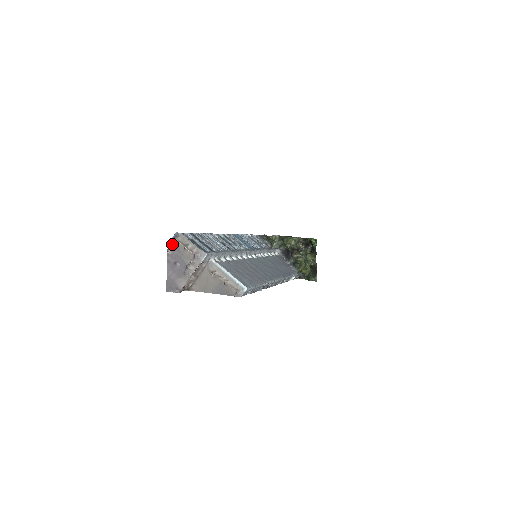
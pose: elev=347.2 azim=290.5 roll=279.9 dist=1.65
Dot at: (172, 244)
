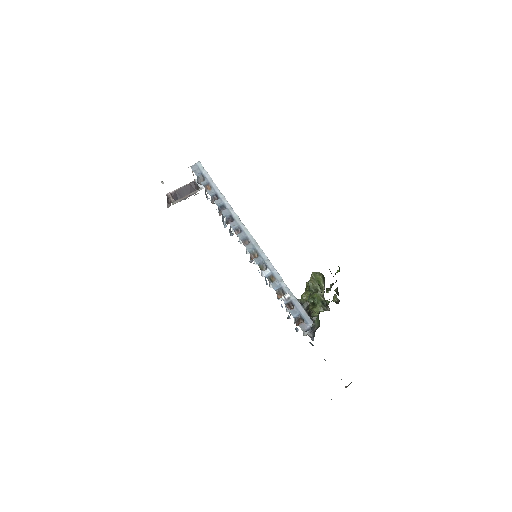
Dot at: occluded
